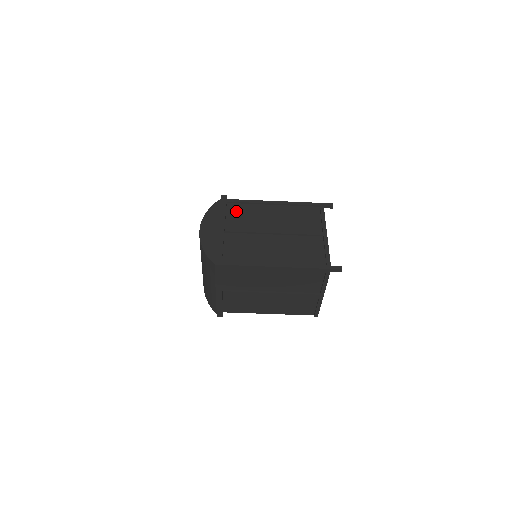
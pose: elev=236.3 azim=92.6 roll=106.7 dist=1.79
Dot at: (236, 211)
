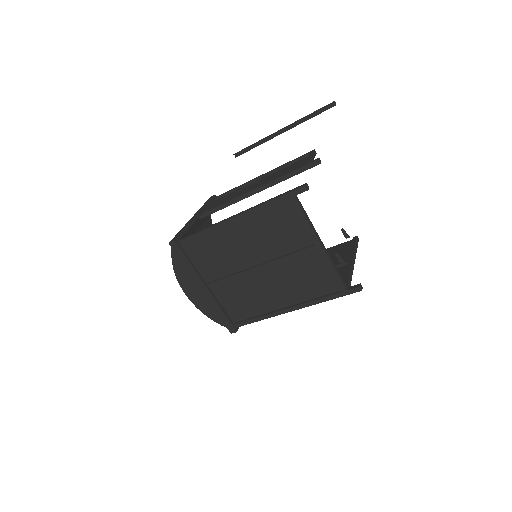
Dot at: (200, 253)
